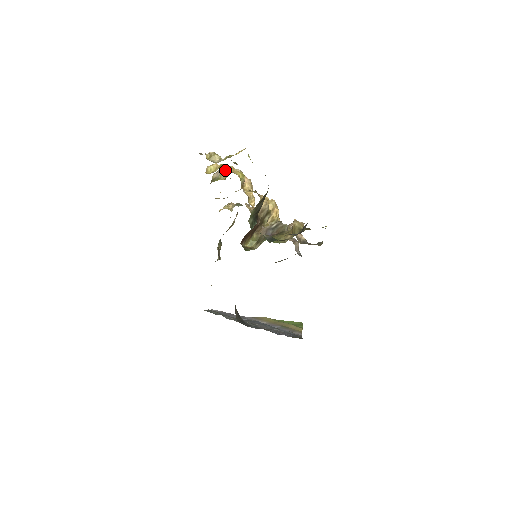
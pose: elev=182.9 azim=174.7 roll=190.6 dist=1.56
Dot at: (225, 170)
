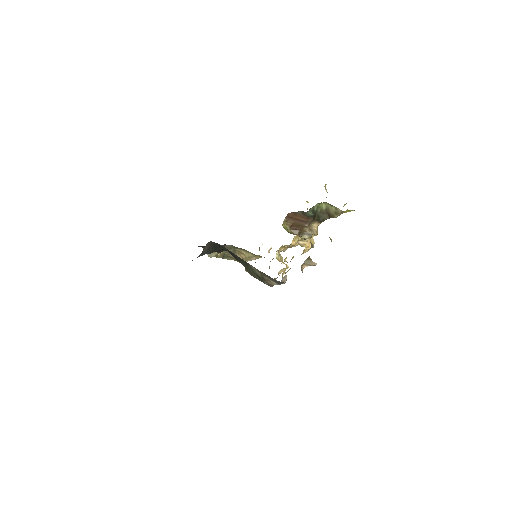
Dot at: occluded
